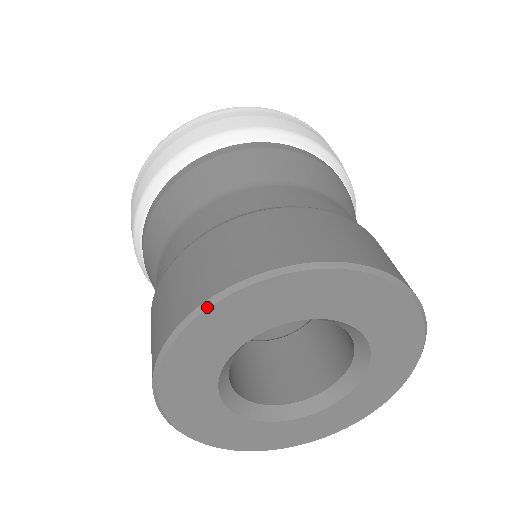
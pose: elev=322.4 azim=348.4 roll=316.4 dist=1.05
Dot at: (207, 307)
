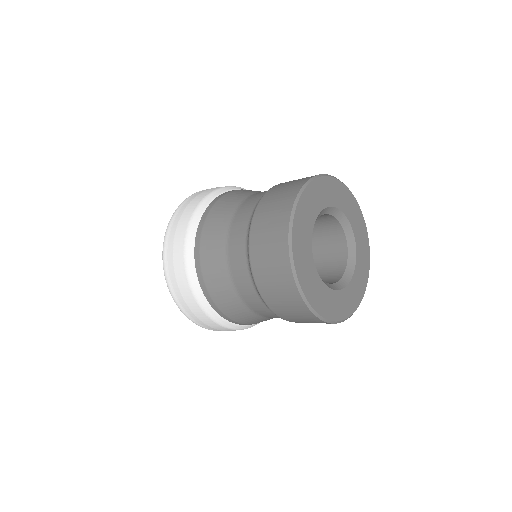
Dot at: (343, 183)
